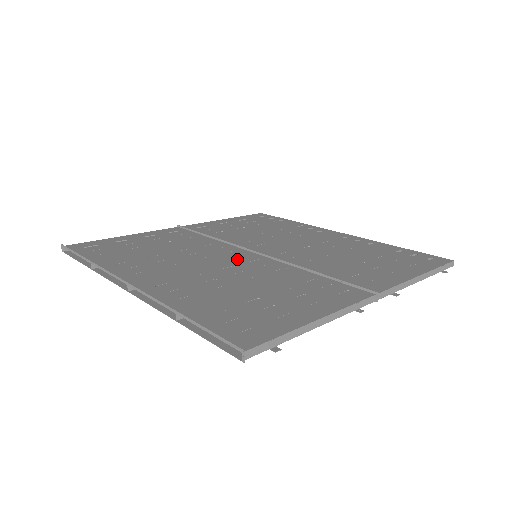
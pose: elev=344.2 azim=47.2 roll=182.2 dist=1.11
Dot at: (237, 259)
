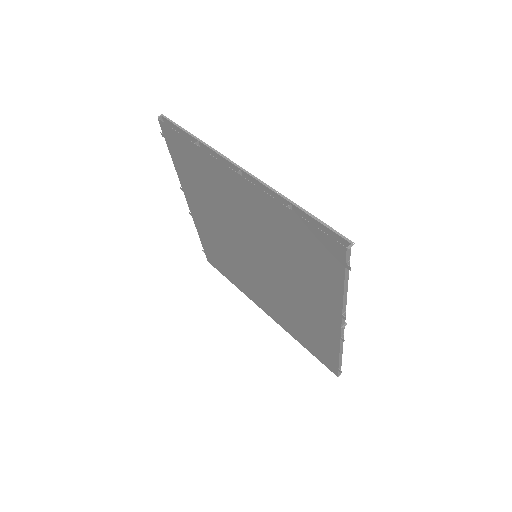
Dot at: occluded
